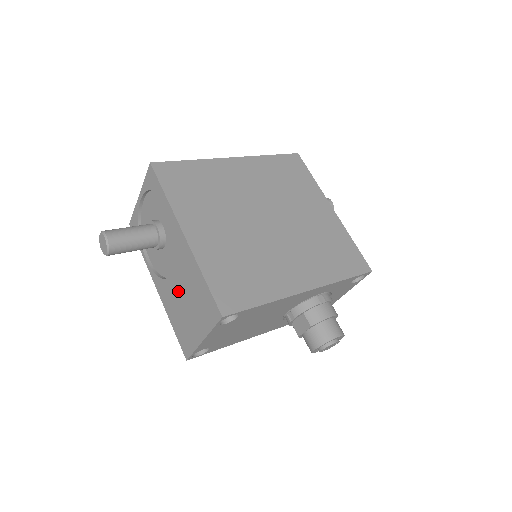
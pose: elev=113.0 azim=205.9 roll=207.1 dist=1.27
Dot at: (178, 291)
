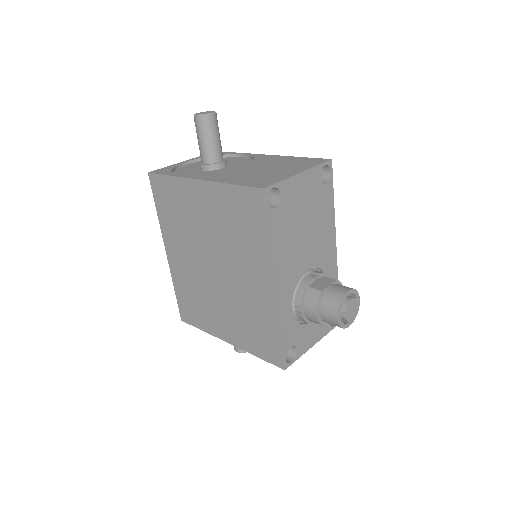
Dot at: (252, 169)
